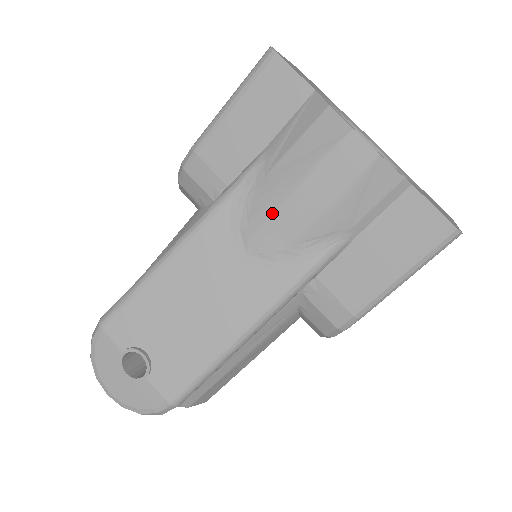
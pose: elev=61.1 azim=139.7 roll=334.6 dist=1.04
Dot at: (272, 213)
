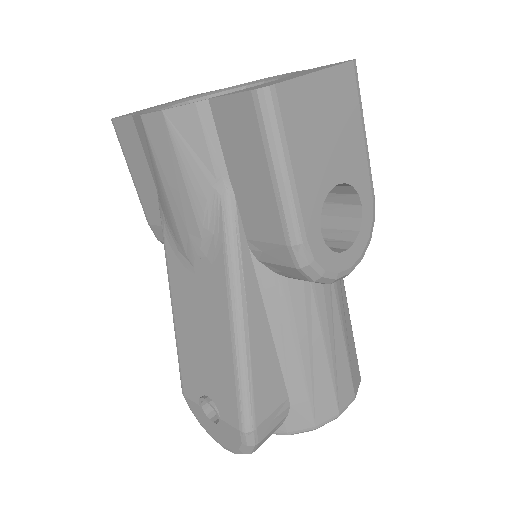
Dot at: (175, 223)
